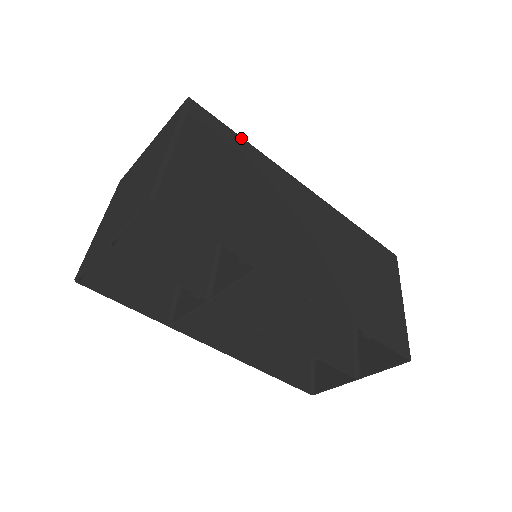
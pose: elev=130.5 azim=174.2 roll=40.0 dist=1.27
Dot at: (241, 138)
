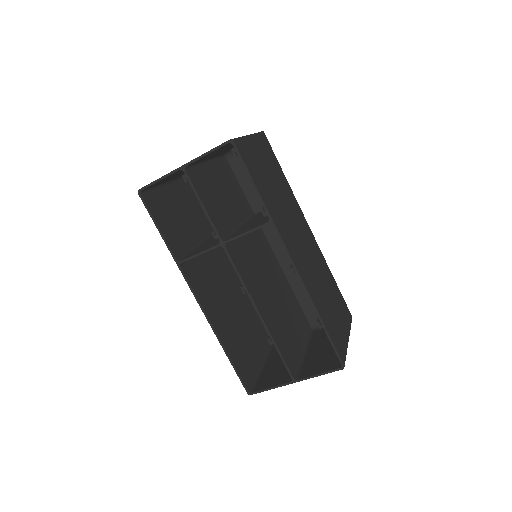
Dot at: occluded
